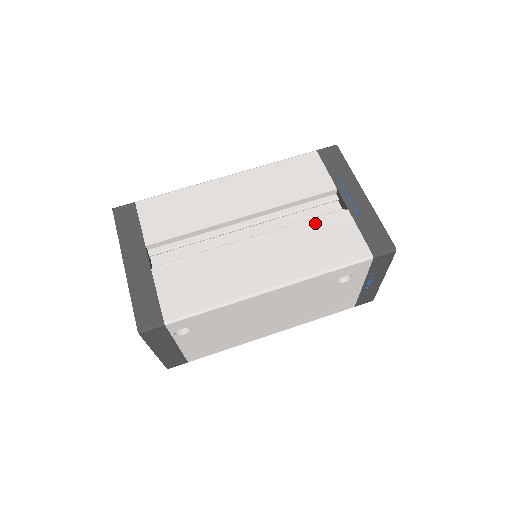
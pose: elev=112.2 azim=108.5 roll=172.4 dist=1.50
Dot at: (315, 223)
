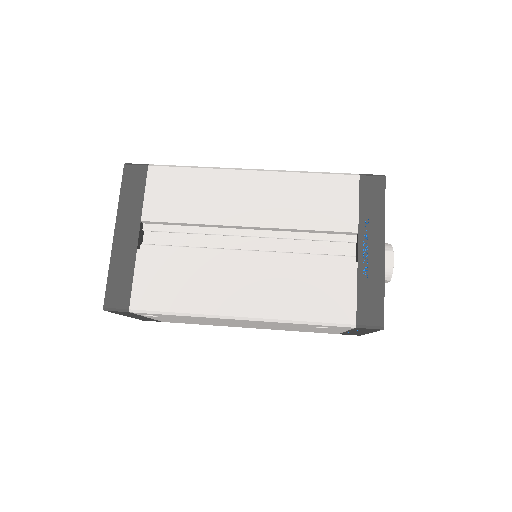
Dot at: (316, 264)
